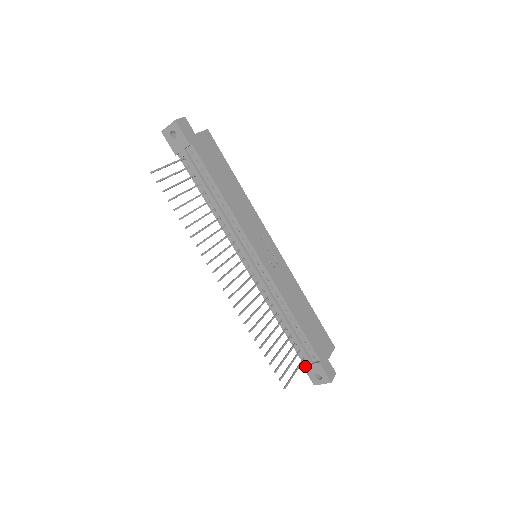
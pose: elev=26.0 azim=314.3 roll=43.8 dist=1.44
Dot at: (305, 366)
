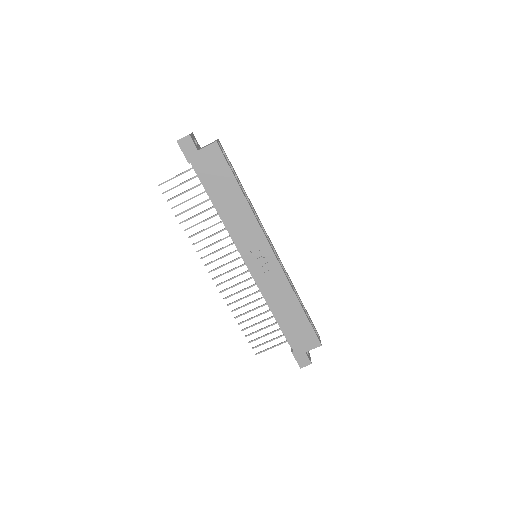
Dot at: occluded
